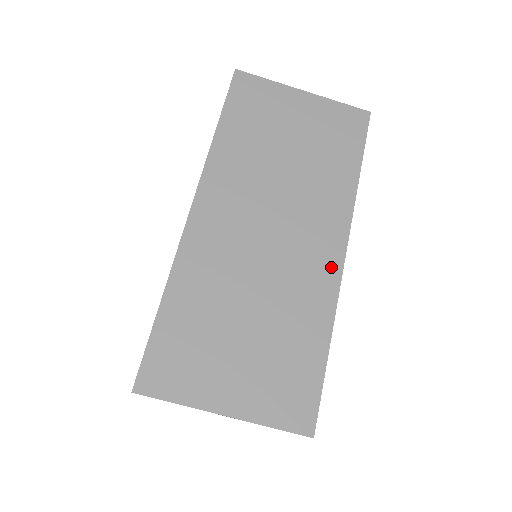
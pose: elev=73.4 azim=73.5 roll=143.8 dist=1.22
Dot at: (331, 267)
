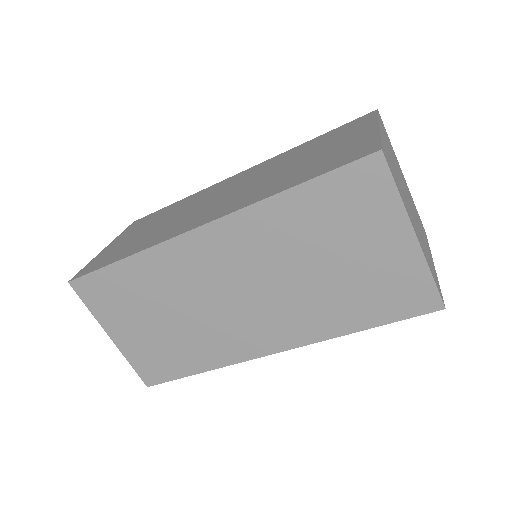
Dot at: (253, 349)
